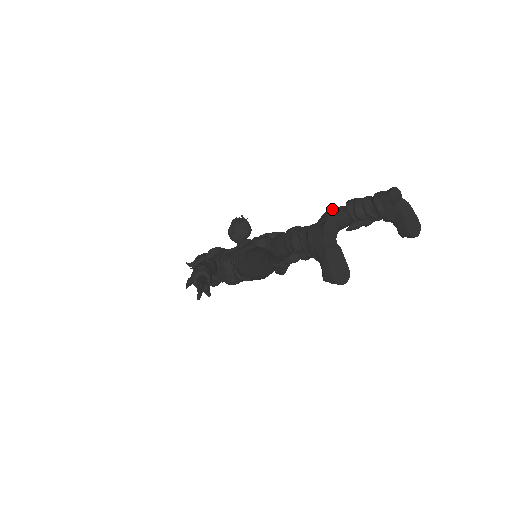
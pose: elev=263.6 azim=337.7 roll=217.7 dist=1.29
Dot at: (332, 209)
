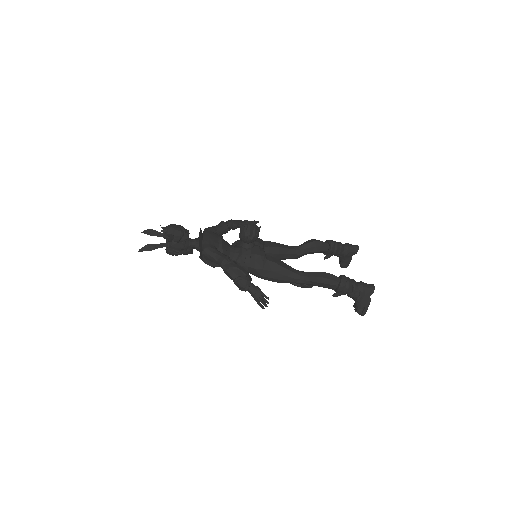
Dot at: (319, 242)
